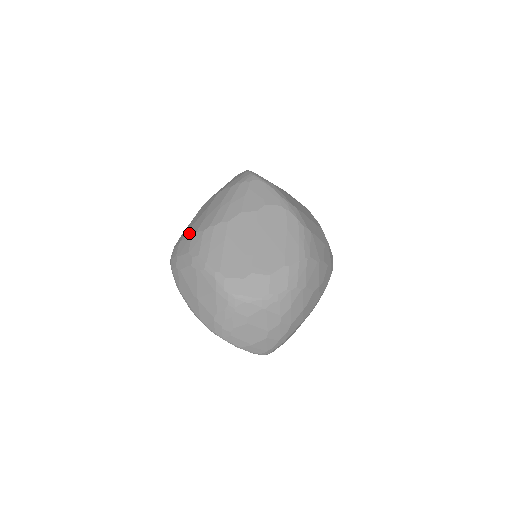
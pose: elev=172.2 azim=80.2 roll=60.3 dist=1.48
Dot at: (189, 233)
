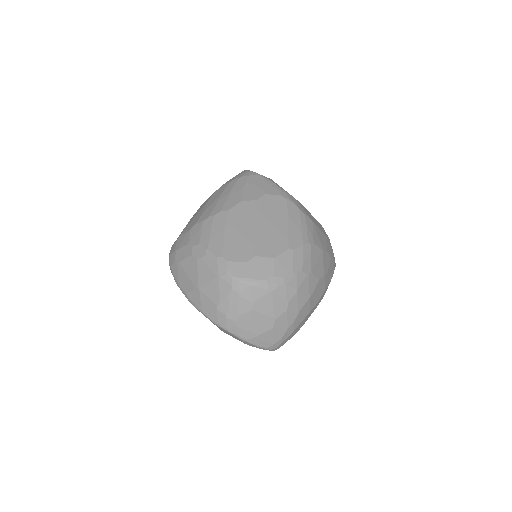
Dot at: (188, 227)
